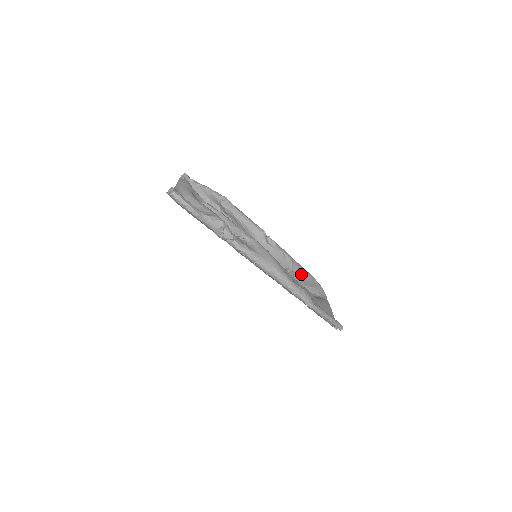
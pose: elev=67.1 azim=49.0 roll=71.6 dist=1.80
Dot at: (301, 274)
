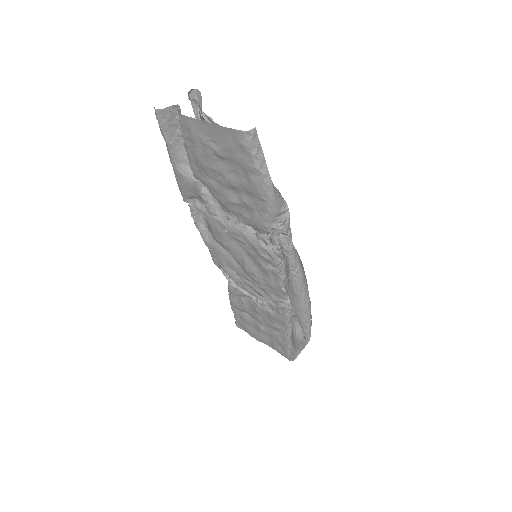
Dot at: occluded
